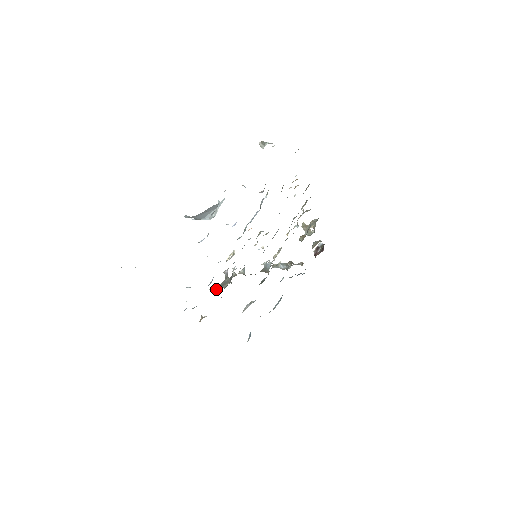
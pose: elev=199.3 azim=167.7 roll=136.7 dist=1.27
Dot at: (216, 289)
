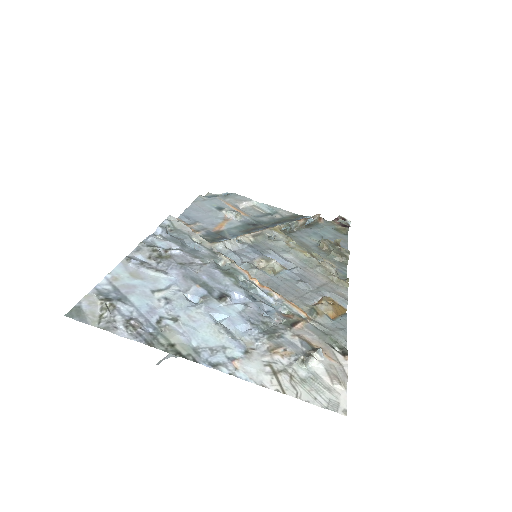
Dot at: (198, 242)
